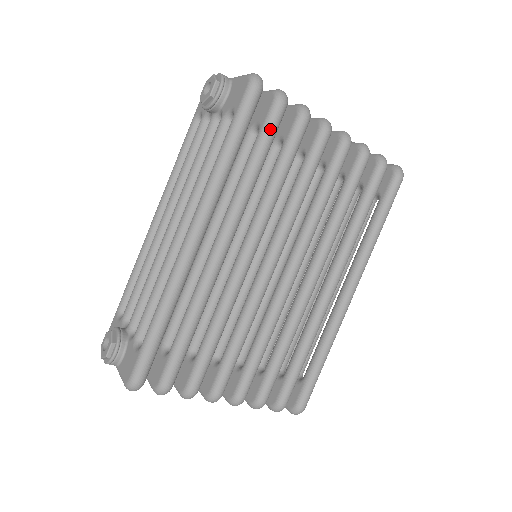
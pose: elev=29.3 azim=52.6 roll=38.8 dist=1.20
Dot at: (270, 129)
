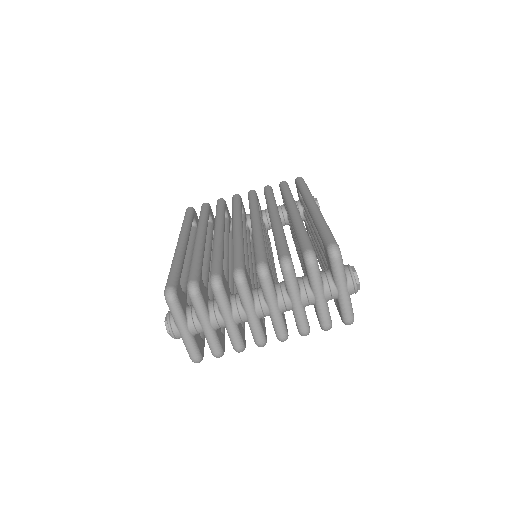
Dot at: (202, 209)
